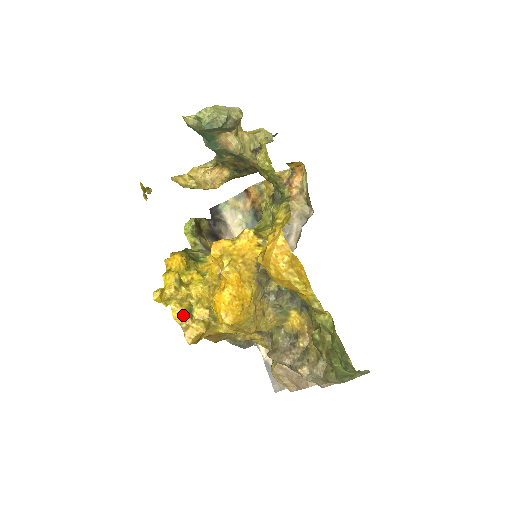
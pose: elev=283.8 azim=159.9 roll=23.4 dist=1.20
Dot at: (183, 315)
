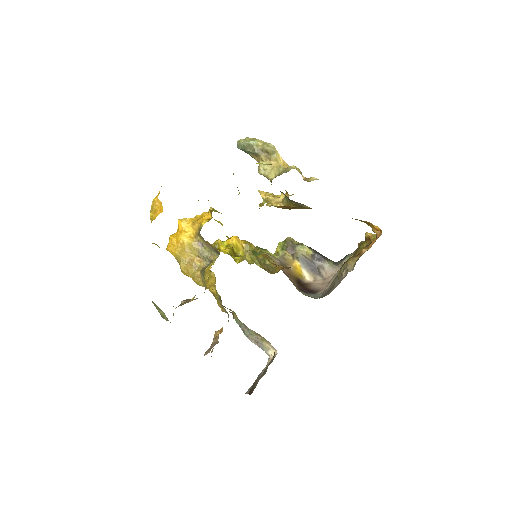
Dot at: occluded
